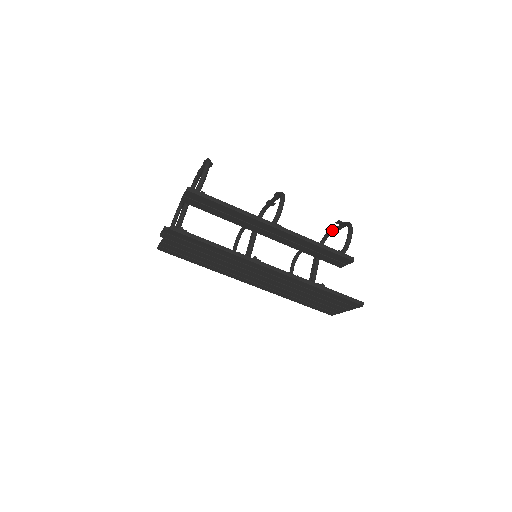
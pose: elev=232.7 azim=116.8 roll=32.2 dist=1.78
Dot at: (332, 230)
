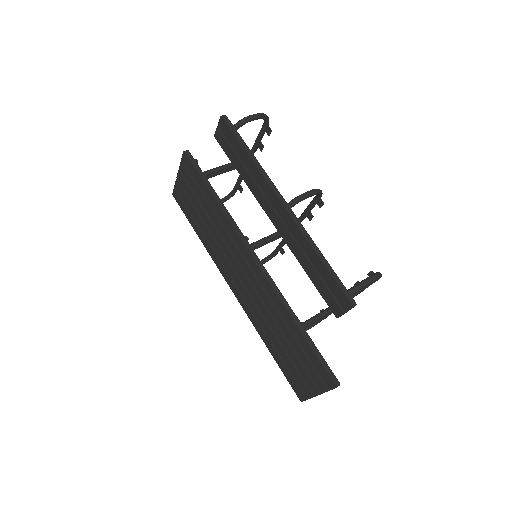
Dot at: occluded
